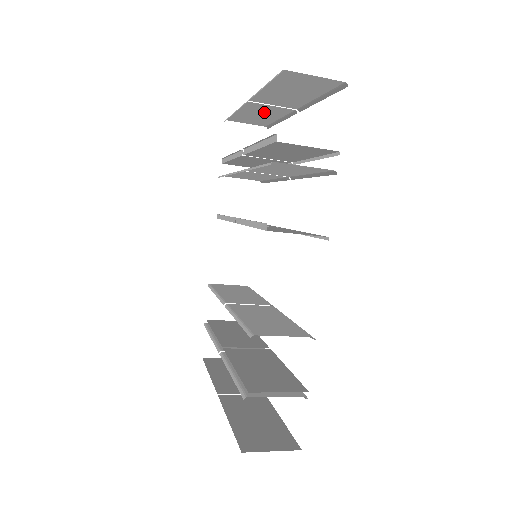
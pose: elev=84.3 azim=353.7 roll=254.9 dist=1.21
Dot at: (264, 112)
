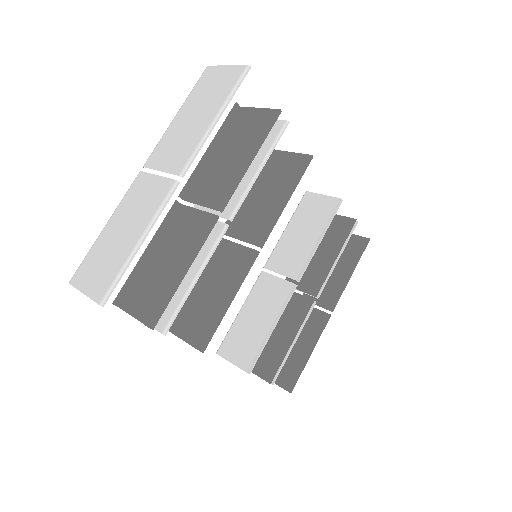
Dot at: (182, 137)
